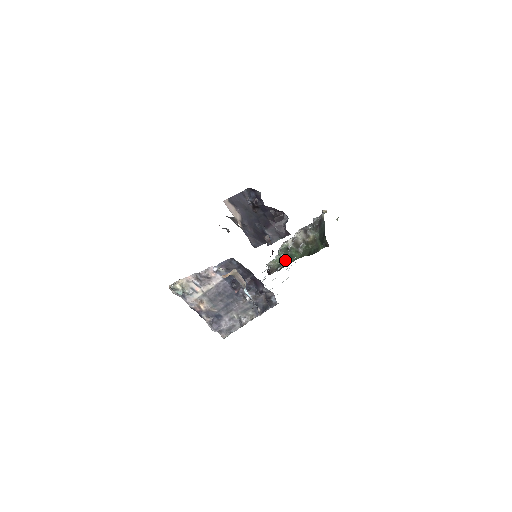
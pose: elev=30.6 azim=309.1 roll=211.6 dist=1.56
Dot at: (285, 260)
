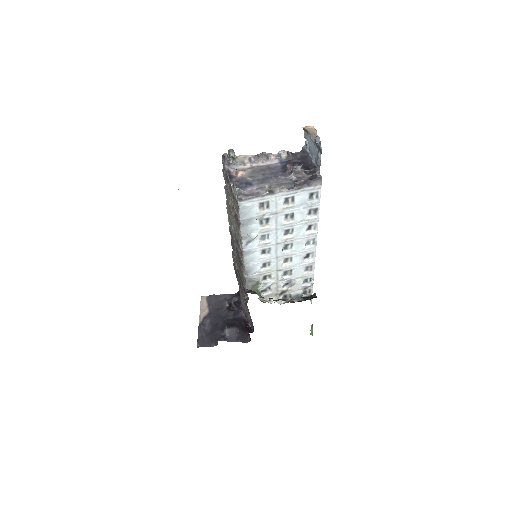
Dot at: occluded
